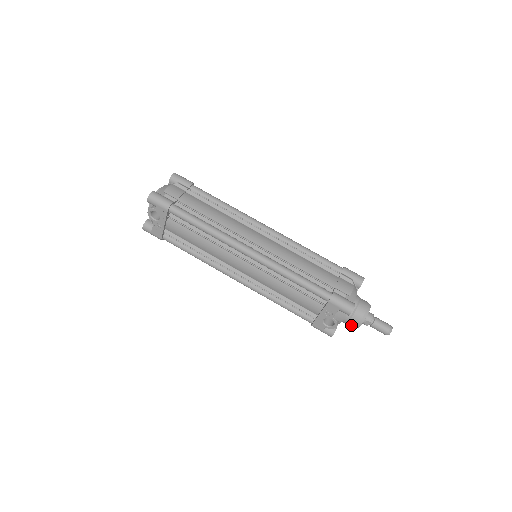
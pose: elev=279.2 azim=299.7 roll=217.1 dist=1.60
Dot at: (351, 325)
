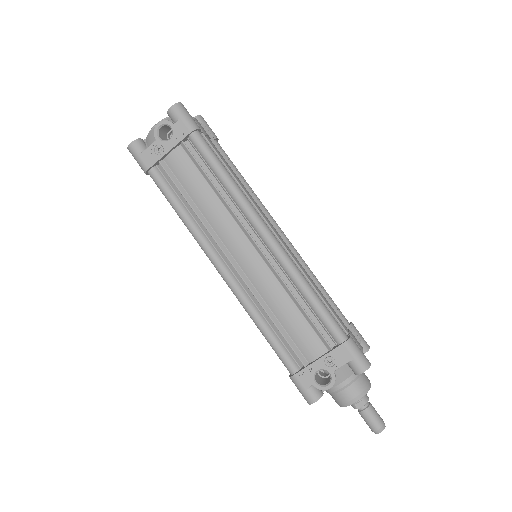
Dot at: (341, 398)
